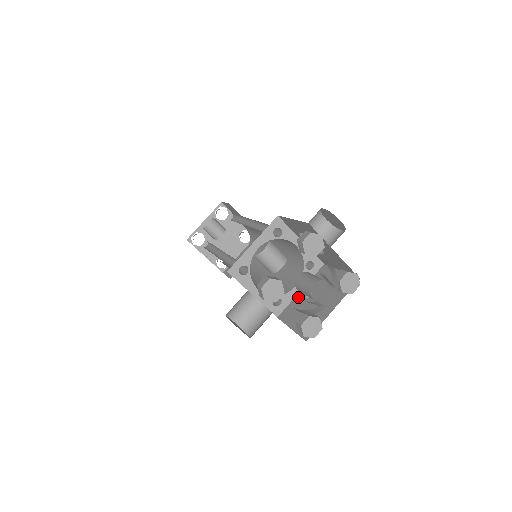
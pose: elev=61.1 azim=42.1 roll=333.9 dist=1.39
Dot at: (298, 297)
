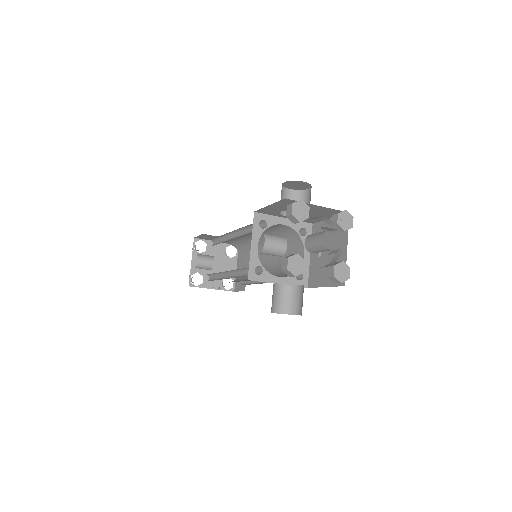
Dot at: (312, 261)
